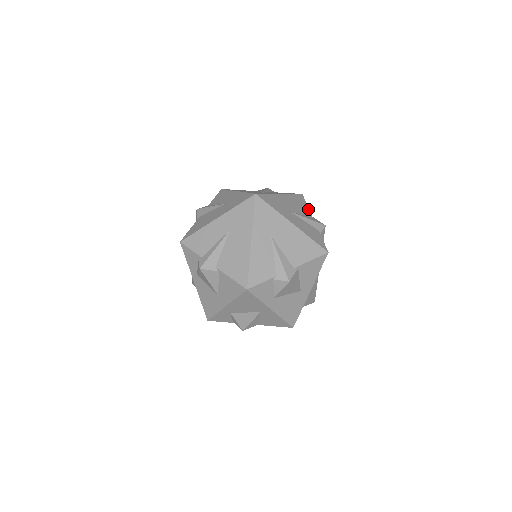
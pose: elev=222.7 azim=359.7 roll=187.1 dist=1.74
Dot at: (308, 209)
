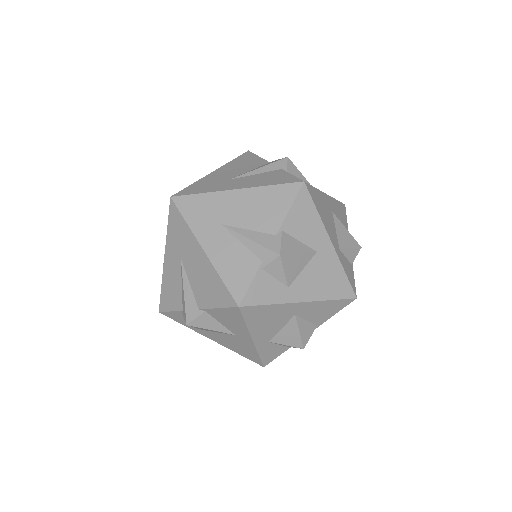
Dot at: (282, 216)
